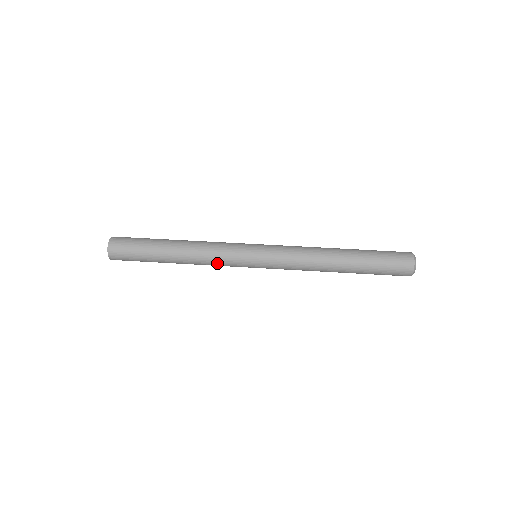
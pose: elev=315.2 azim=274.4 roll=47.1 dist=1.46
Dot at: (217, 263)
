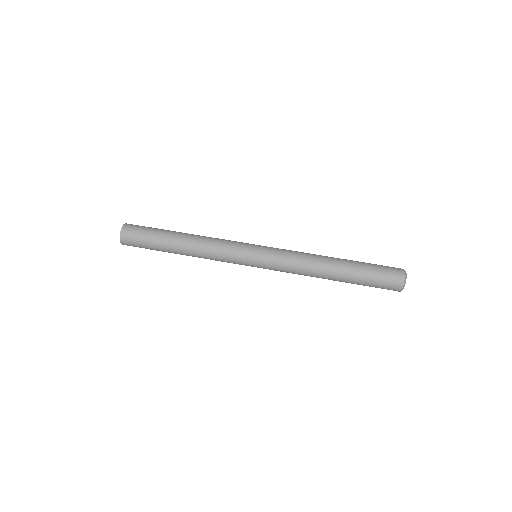
Dot at: (219, 252)
